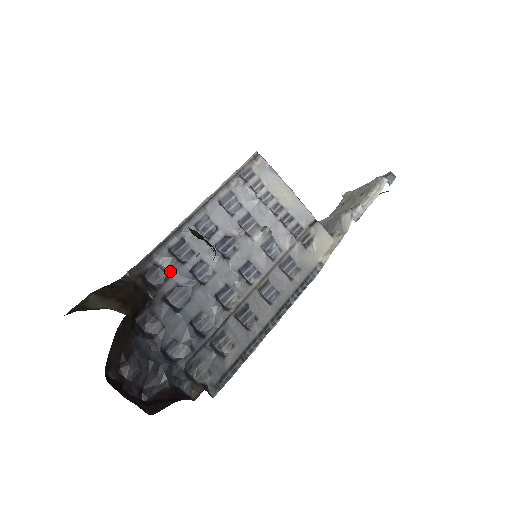
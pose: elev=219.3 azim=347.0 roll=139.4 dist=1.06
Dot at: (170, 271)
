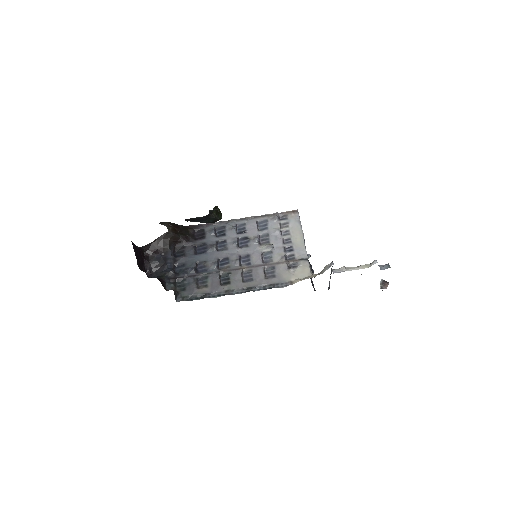
Dot at: (208, 236)
